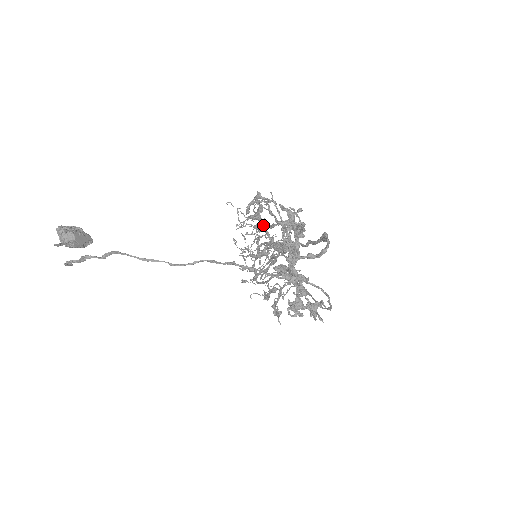
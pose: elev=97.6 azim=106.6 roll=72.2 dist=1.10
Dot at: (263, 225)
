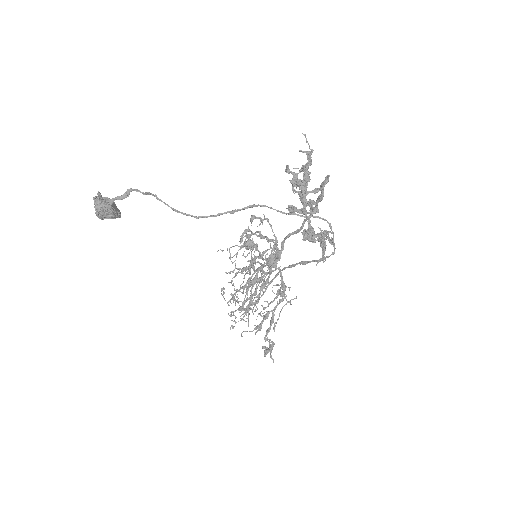
Dot at: (256, 248)
